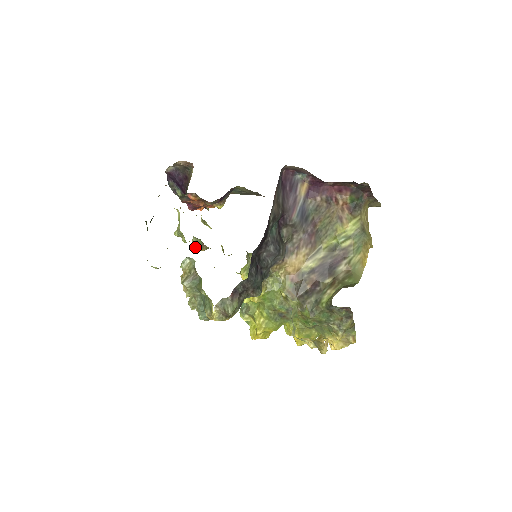
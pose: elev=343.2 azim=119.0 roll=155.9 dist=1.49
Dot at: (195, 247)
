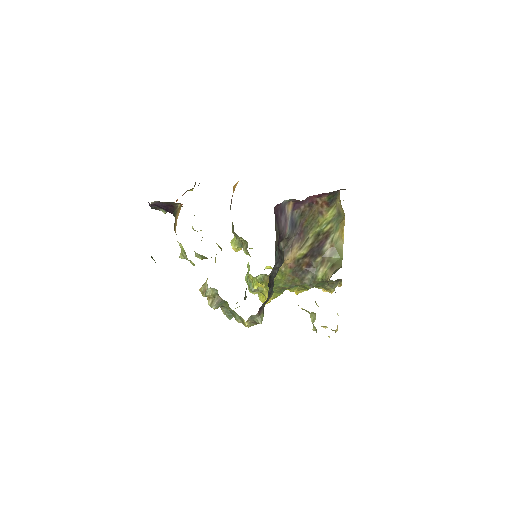
Dot at: (199, 258)
